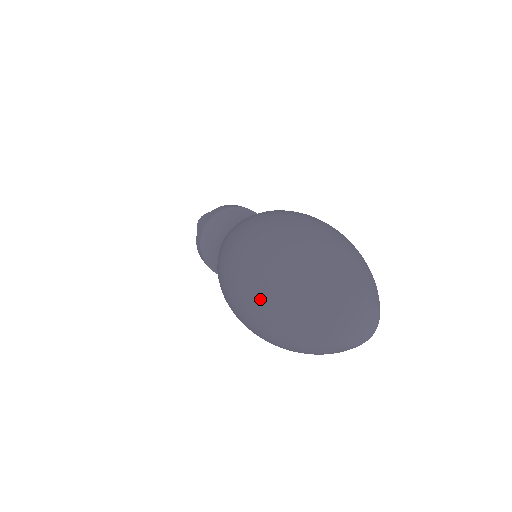
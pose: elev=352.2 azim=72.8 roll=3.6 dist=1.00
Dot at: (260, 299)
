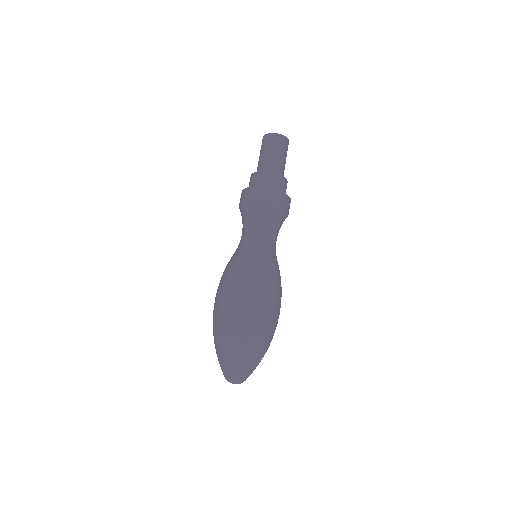
Dot at: occluded
